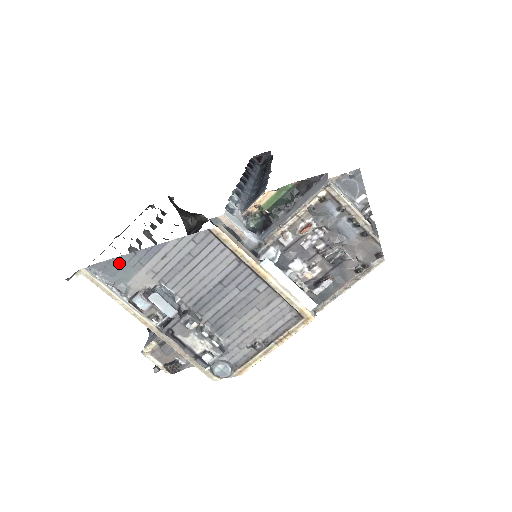
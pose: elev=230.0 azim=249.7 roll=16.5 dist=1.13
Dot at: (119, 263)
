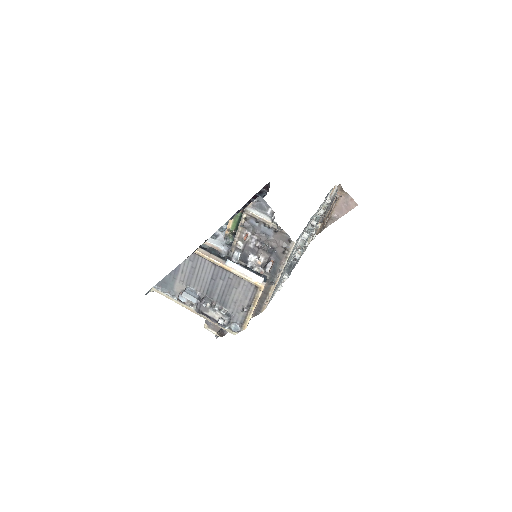
Dot at: (166, 281)
